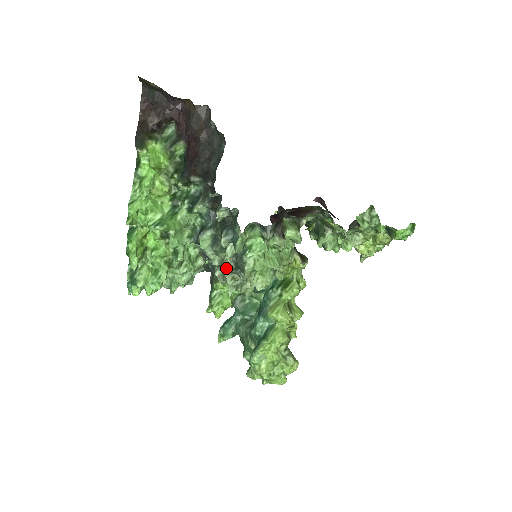
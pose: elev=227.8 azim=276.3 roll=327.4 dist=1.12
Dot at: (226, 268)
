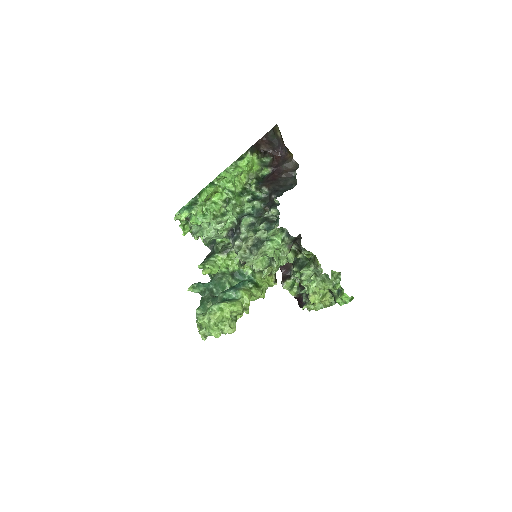
Dot at: (248, 242)
